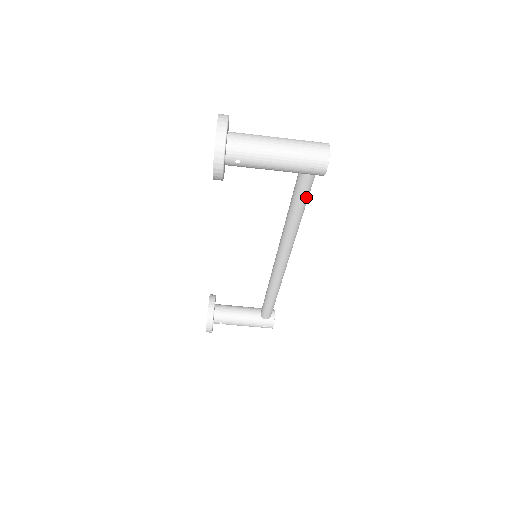
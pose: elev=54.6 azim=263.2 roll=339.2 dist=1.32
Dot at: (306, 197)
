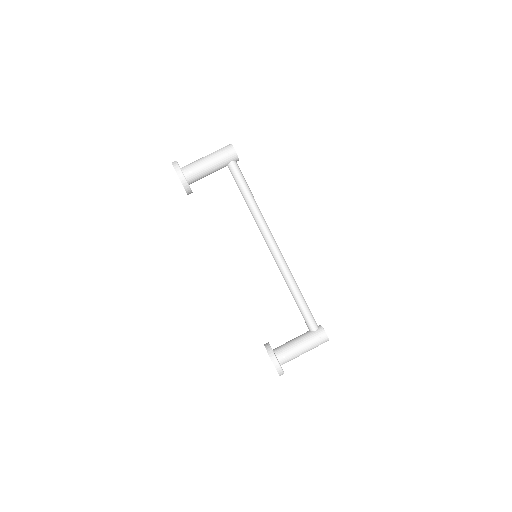
Dot at: (243, 179)
